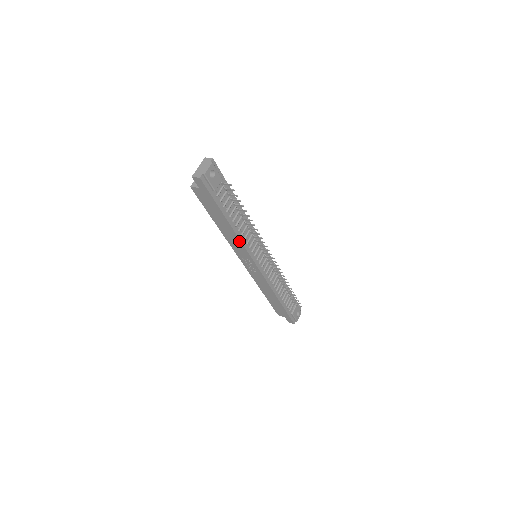
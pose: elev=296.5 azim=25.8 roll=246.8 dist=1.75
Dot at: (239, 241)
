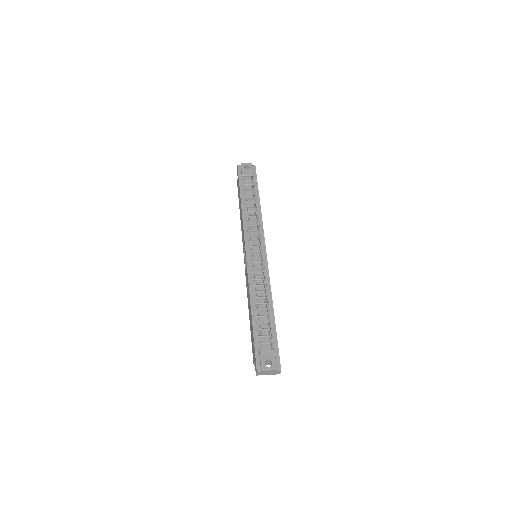
Dot at: (243, 221)
